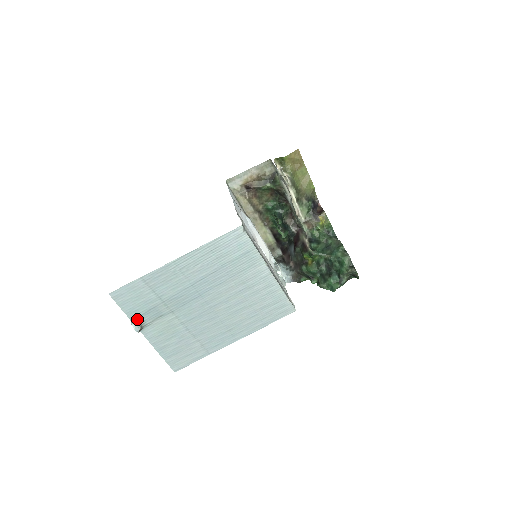
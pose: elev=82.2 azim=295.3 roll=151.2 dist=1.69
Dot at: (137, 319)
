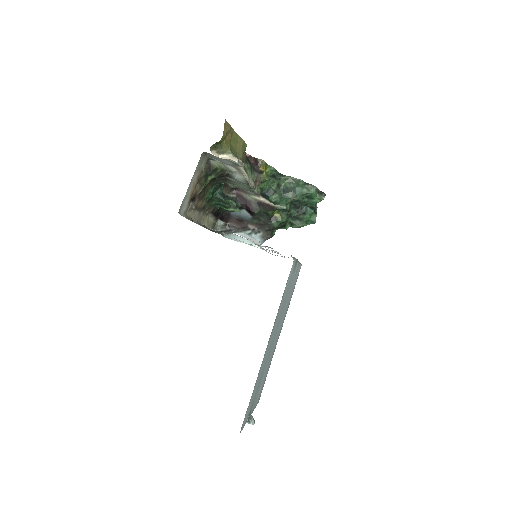
Dot at: (248, 415)
